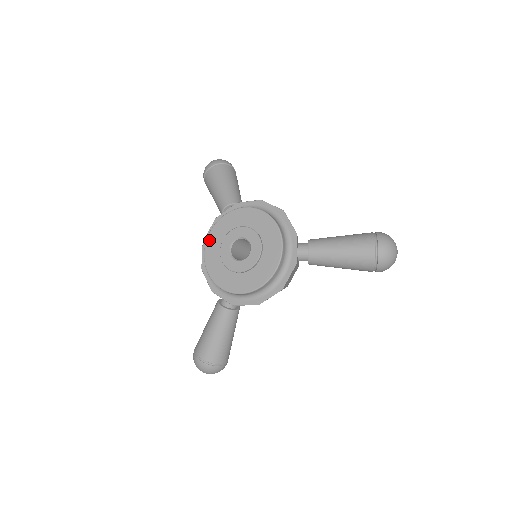
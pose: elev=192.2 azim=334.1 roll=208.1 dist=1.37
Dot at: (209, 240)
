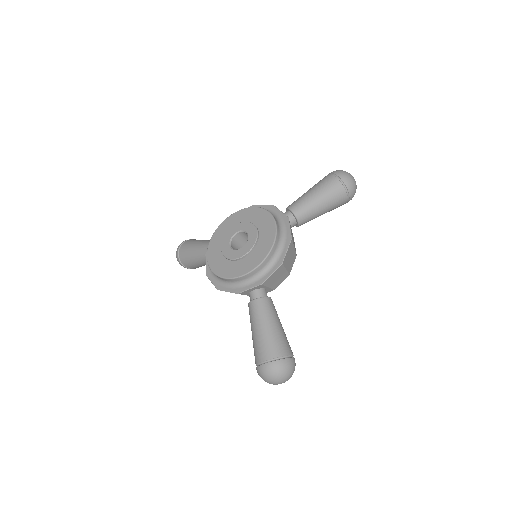
Dot at: (210, 261)
